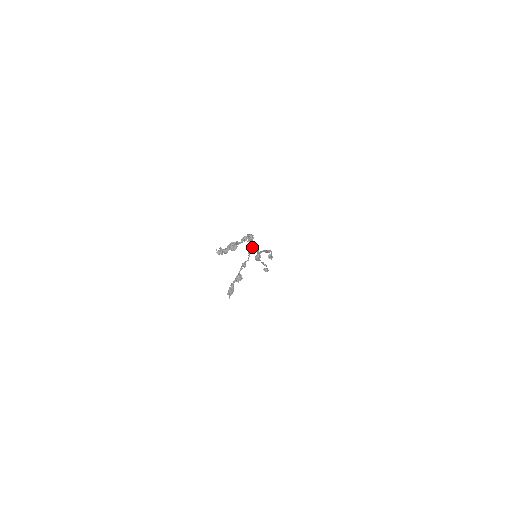
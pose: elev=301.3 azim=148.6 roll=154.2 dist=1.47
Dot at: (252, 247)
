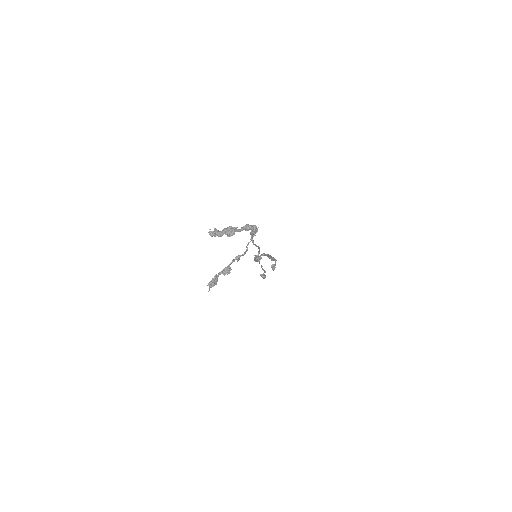
Dot at: occluded
